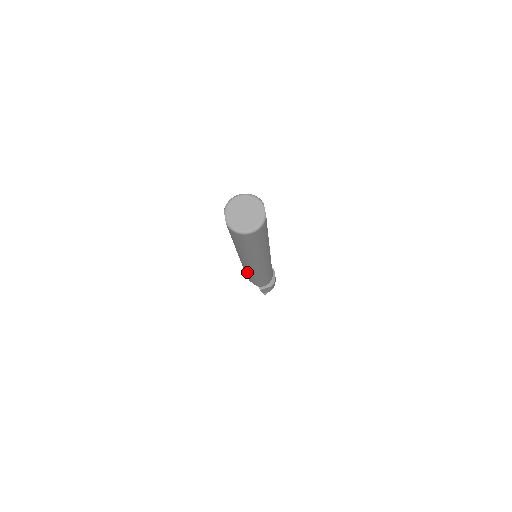
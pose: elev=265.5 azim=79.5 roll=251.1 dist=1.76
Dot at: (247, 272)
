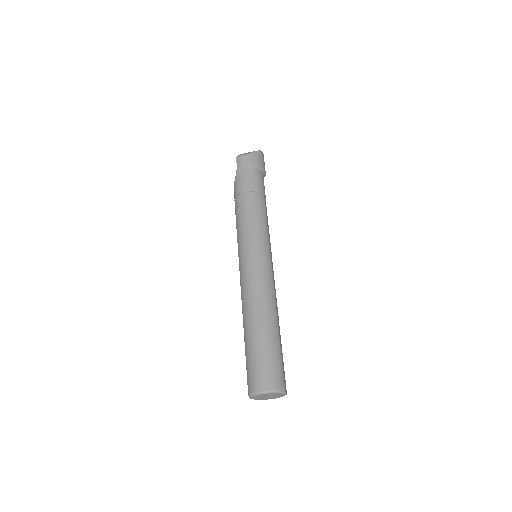
Dot at: occluded
